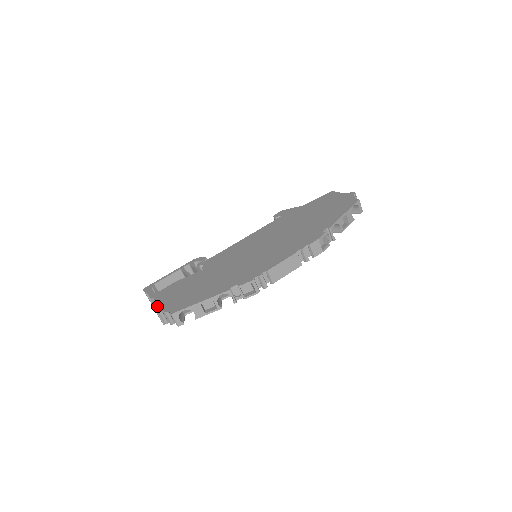
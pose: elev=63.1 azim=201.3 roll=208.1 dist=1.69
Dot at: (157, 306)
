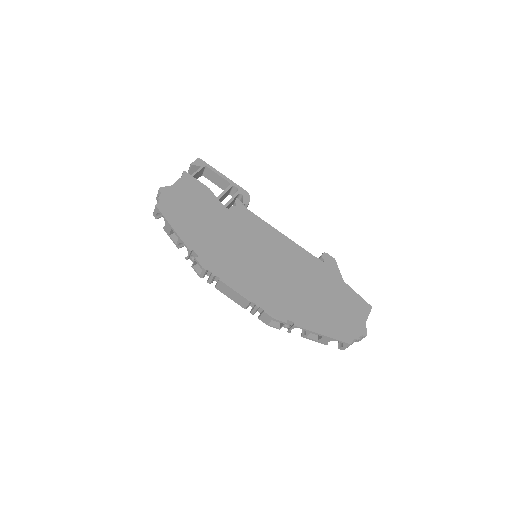
Dot at: occluded
